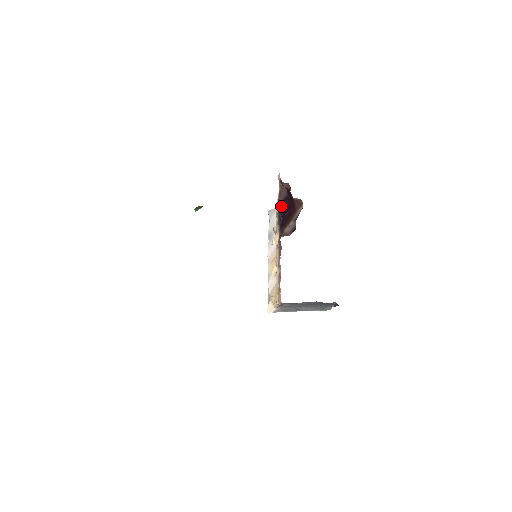
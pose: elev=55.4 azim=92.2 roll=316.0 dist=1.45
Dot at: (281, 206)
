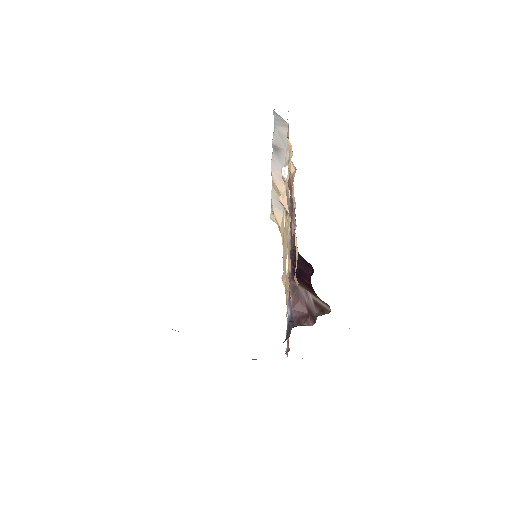
Dot at: occluded
